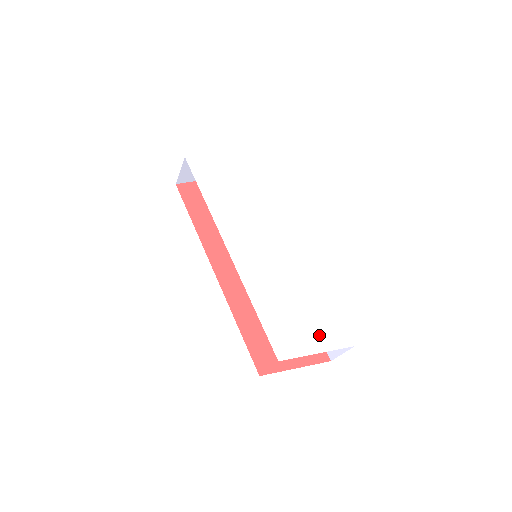
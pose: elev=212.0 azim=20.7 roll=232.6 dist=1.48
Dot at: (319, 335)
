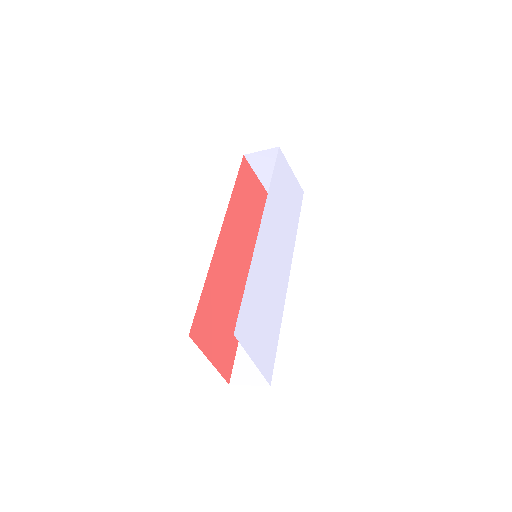
Dot at: (261, 351)
